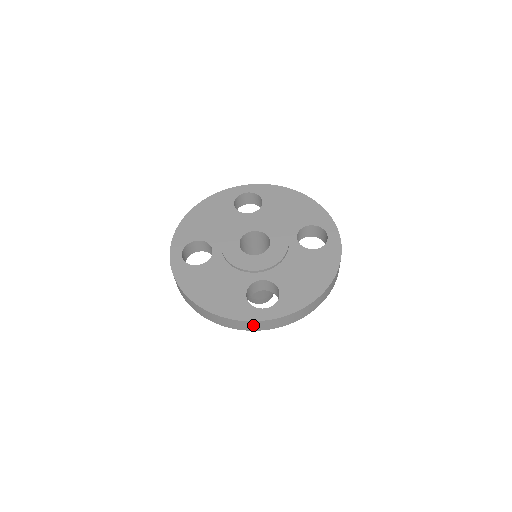
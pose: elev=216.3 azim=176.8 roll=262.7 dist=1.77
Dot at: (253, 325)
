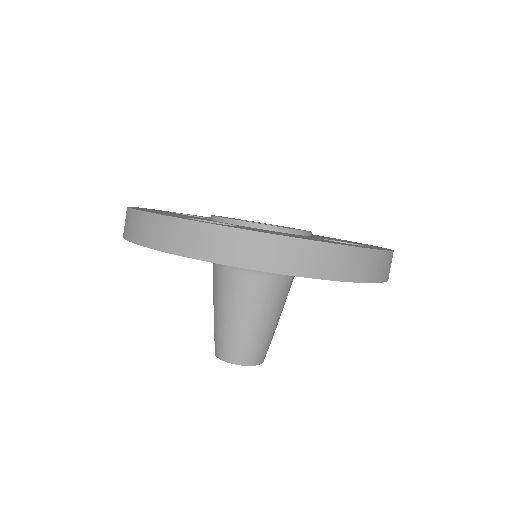
Dot at: (381, 264)
